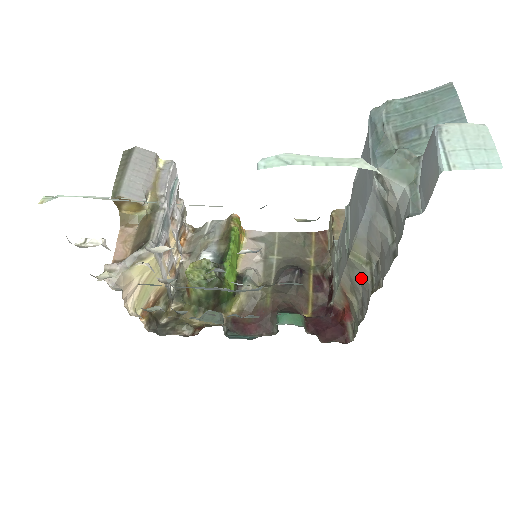
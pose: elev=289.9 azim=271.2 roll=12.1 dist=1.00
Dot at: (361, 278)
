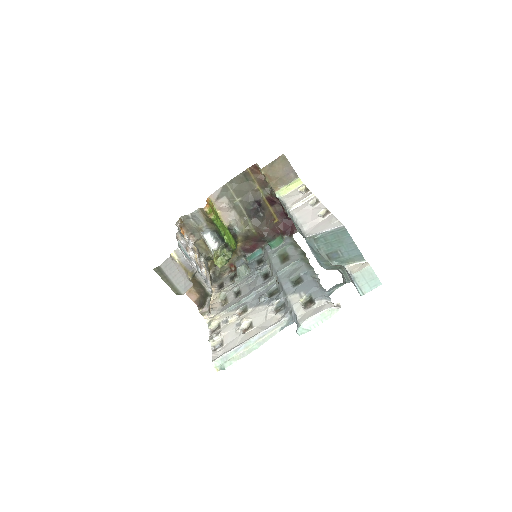
Dot at: occluded
